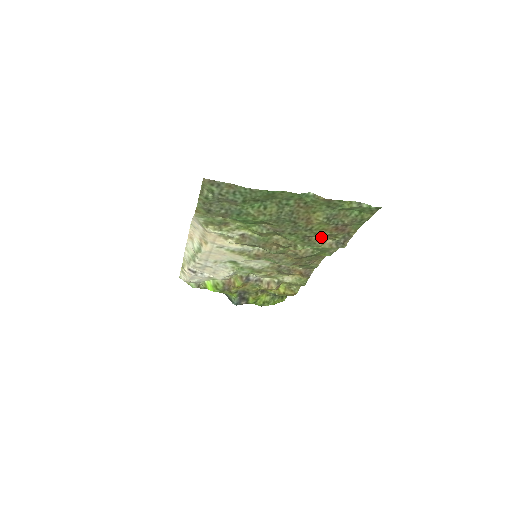
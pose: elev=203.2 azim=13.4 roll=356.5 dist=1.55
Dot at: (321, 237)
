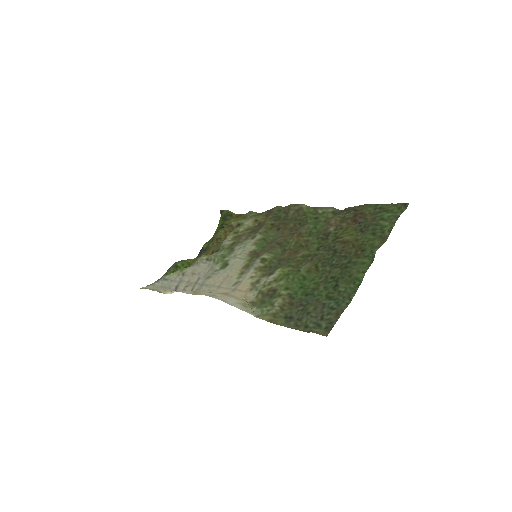
Dot at: (331, 224)
